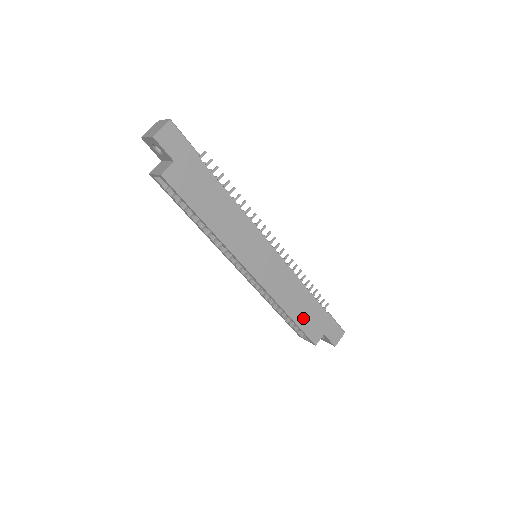
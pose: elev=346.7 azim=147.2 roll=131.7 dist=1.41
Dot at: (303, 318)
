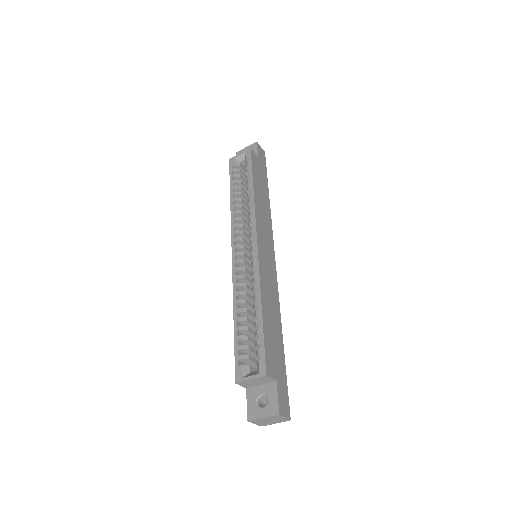
Dot at: (269, 332)
